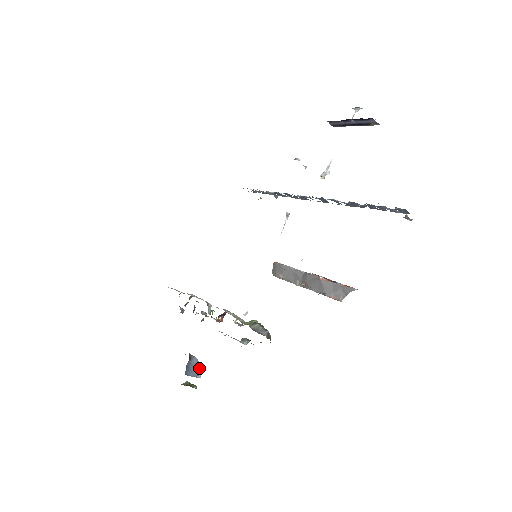
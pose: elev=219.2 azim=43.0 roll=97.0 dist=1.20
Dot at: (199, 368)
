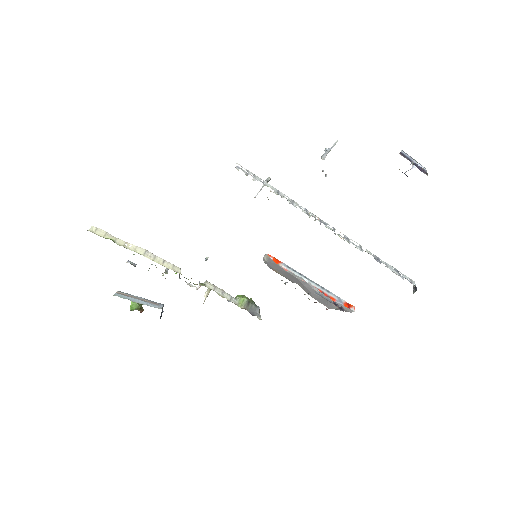
Dot at: occluded
